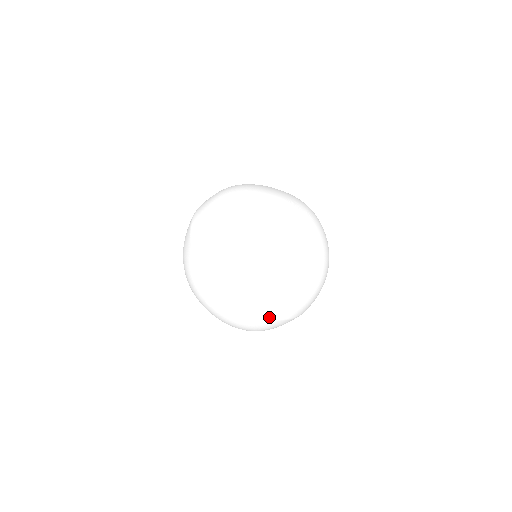
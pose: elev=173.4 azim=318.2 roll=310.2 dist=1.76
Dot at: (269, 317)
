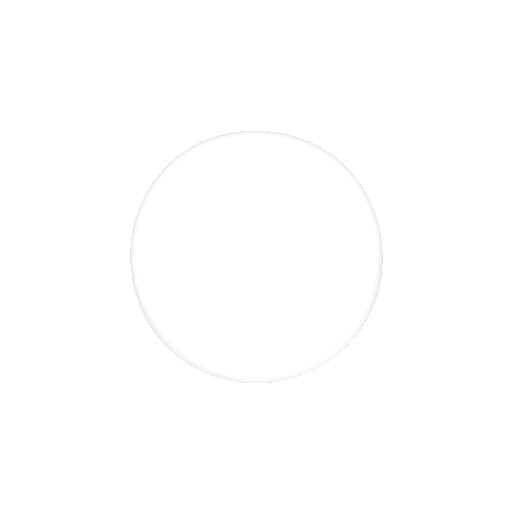
Dot at: (191, 365)
